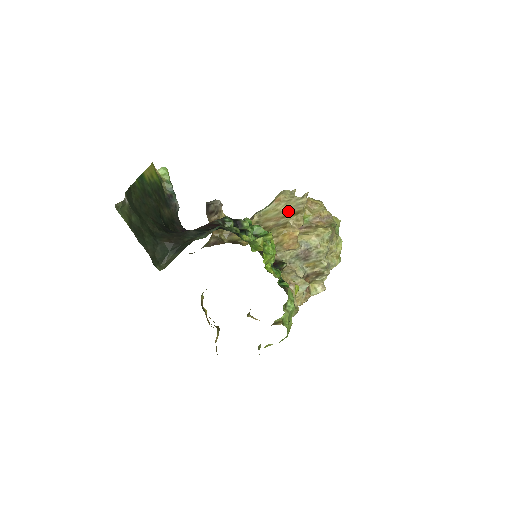
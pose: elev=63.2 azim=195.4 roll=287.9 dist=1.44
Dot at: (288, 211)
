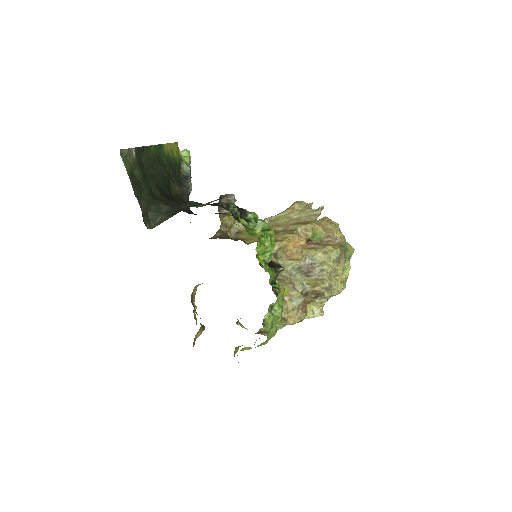
Dot at: (299, 220)
